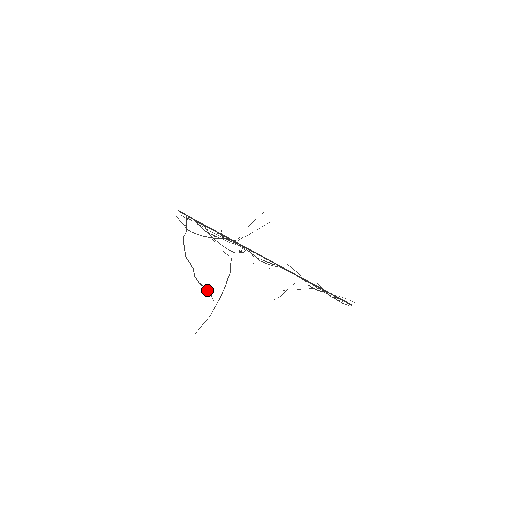
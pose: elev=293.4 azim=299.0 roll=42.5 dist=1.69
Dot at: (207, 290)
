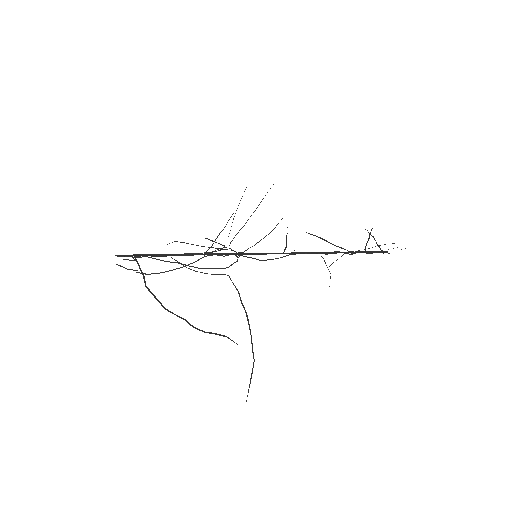
Dot at: (221, 335)
